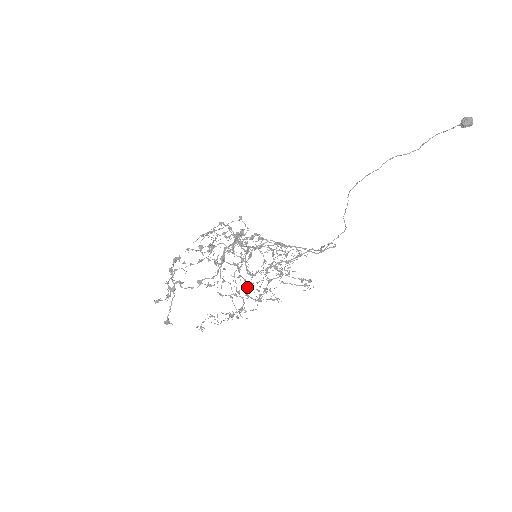
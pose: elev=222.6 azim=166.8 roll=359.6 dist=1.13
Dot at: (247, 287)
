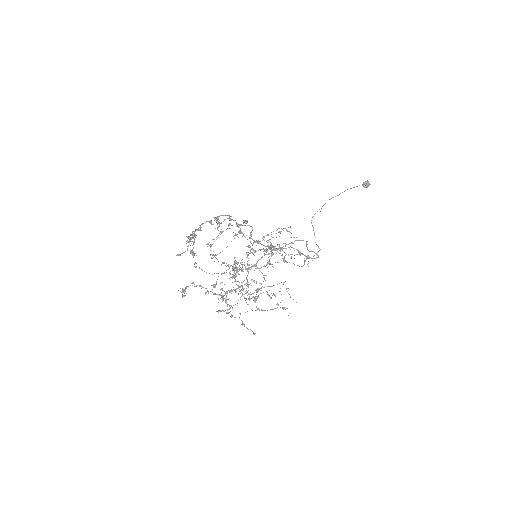
Dot at: occluded
